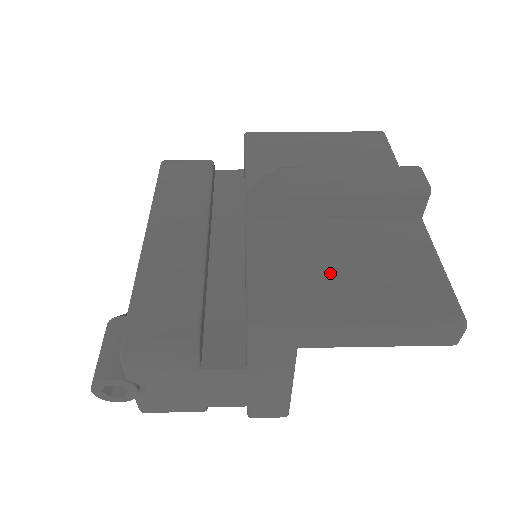
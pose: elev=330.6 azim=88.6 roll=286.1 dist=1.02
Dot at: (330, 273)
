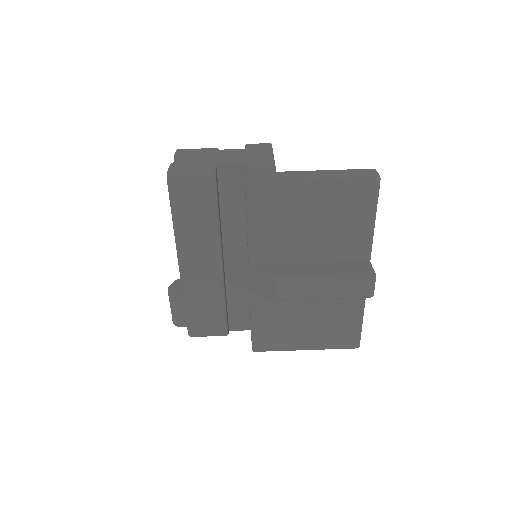
Dot at: (298, 326)
